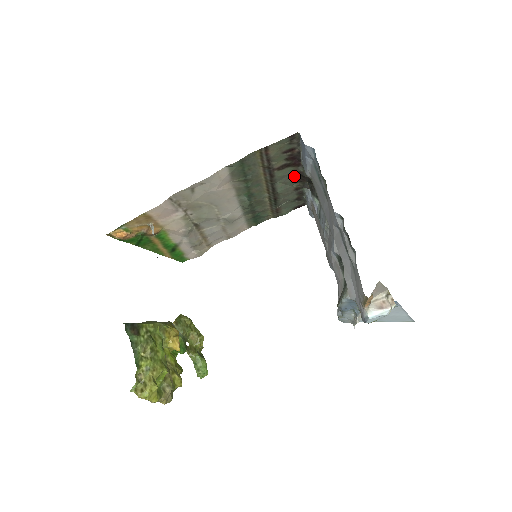
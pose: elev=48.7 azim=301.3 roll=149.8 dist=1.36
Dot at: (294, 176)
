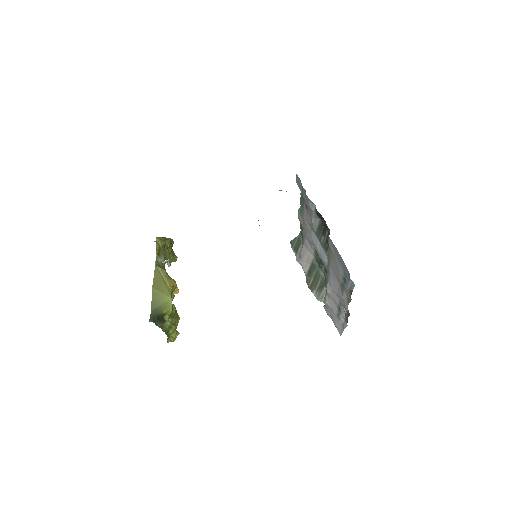
Dot at: occluded
